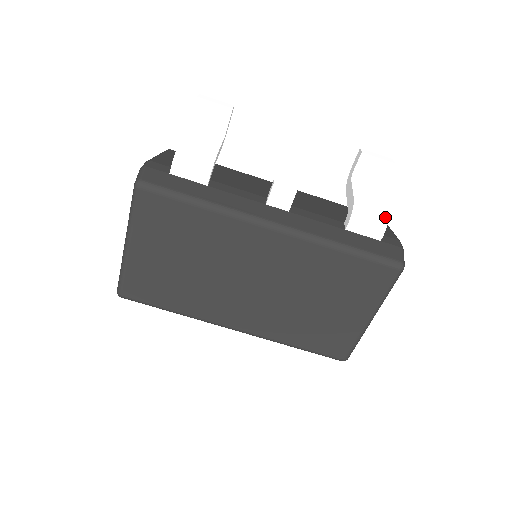
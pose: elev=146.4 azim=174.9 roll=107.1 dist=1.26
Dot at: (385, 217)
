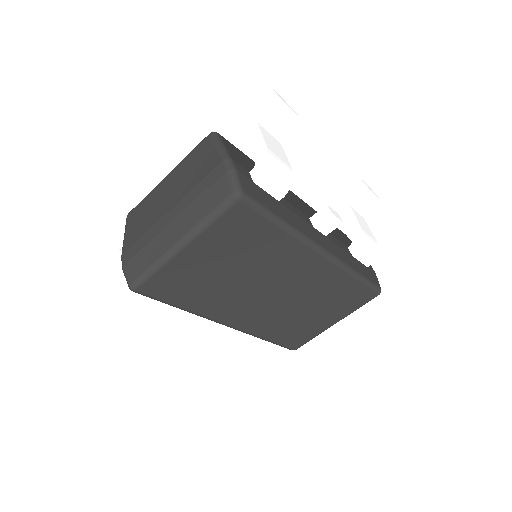
Dot at: (377, 250)
